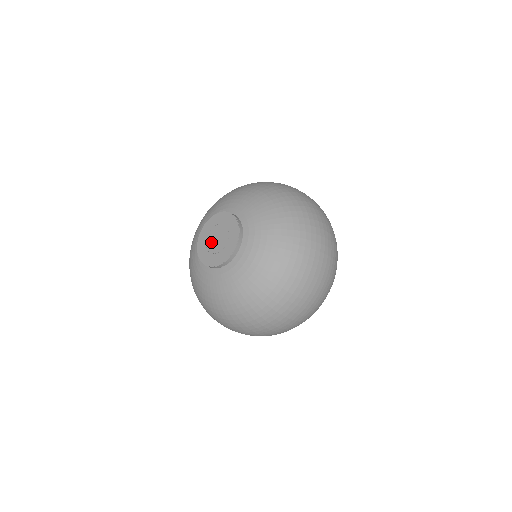
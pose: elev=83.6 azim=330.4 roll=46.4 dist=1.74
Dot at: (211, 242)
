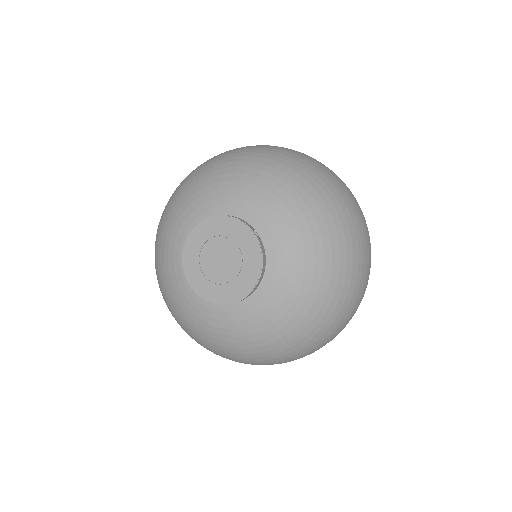
Dot at: (209, 259)
